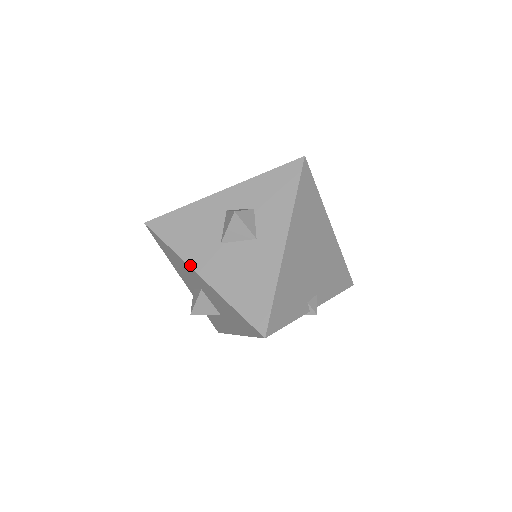
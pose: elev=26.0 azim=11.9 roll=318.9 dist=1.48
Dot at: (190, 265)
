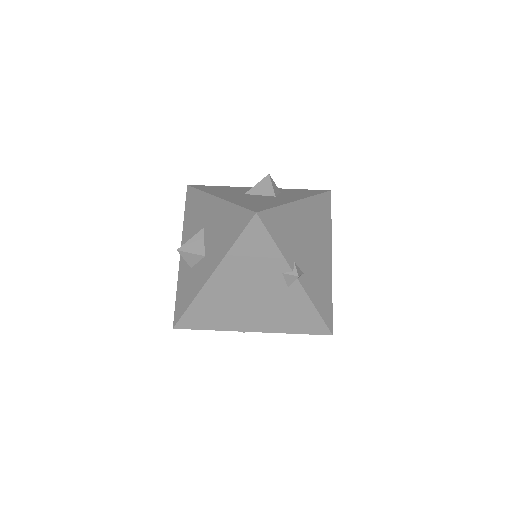
Dot at: (212, 194)
